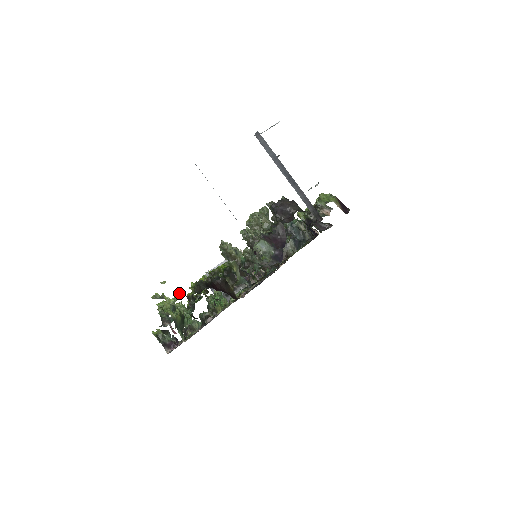
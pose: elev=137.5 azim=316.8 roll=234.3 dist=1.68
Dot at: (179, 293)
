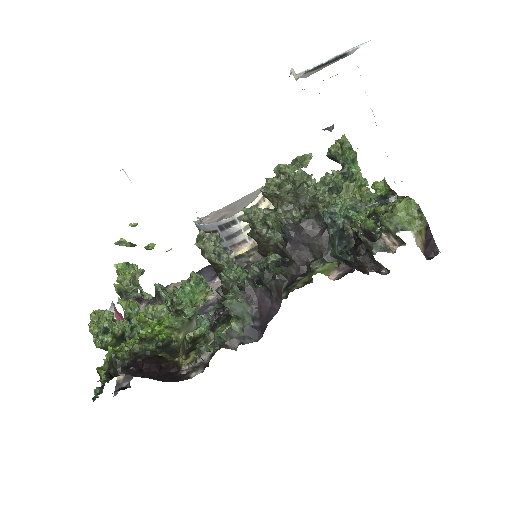
Dot at: occluded
